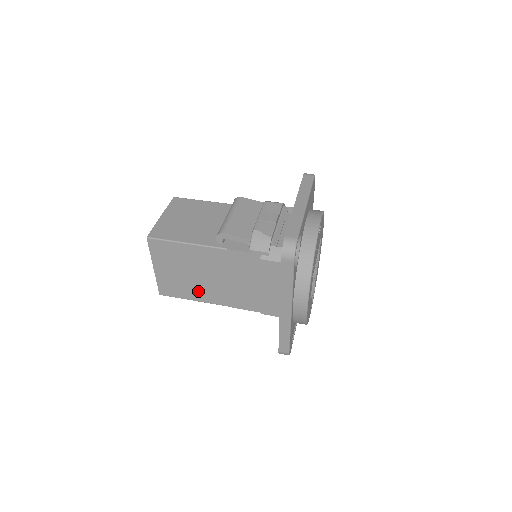
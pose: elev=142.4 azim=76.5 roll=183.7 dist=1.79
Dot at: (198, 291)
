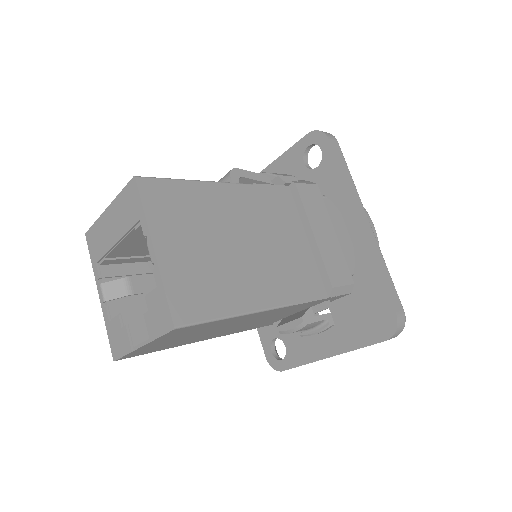
Dot at: (239, 285)
